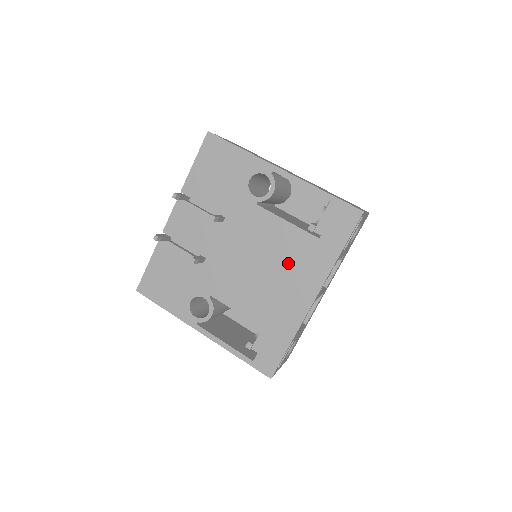
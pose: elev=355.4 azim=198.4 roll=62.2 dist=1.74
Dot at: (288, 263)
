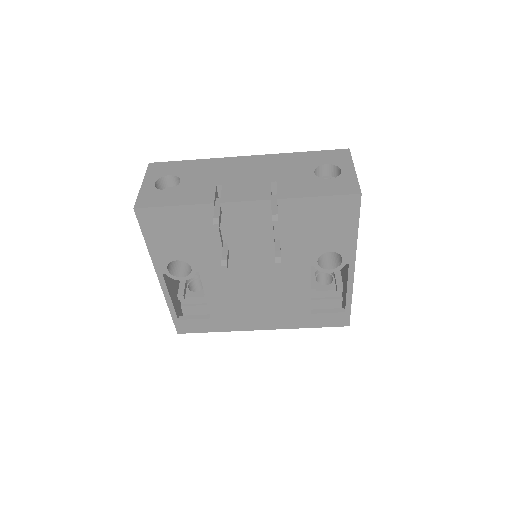
Dot at: (276, 306)
